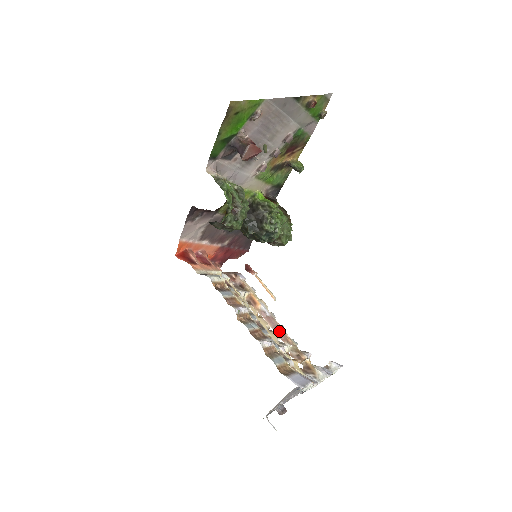
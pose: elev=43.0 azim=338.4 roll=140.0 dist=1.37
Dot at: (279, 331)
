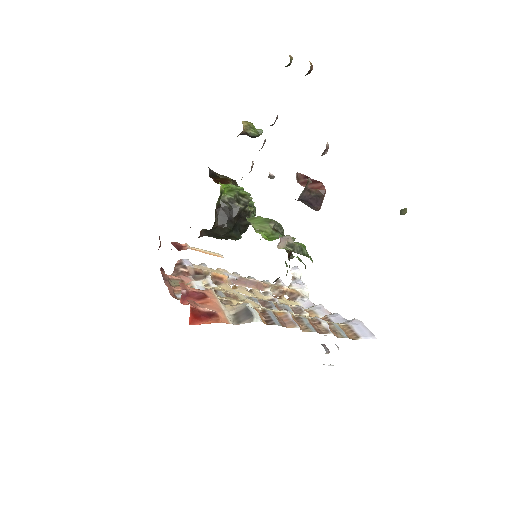
Dot at: (255, 285)
